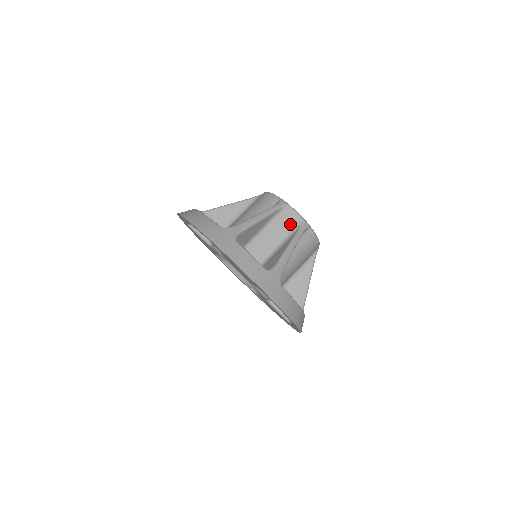
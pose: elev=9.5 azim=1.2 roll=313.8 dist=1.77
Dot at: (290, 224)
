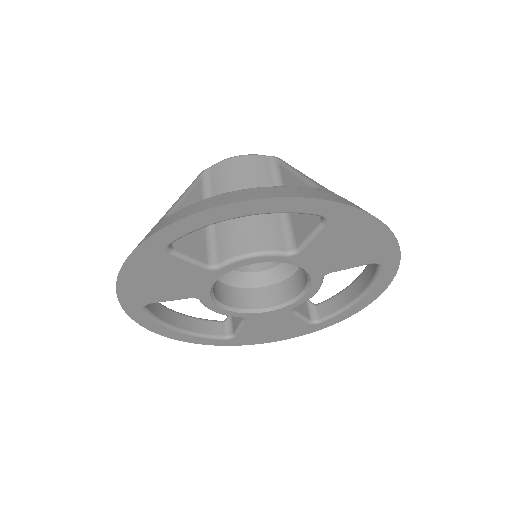
Dot at: occluded
